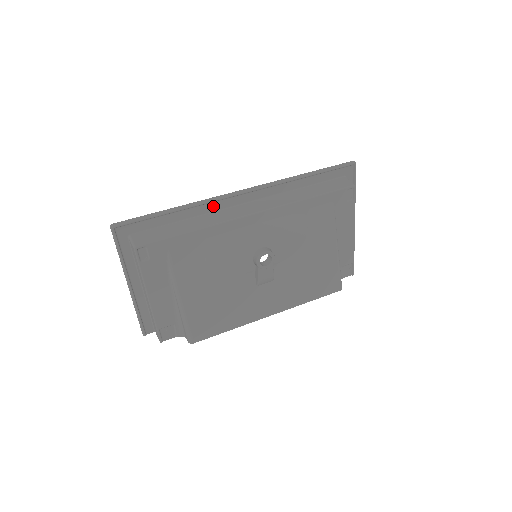
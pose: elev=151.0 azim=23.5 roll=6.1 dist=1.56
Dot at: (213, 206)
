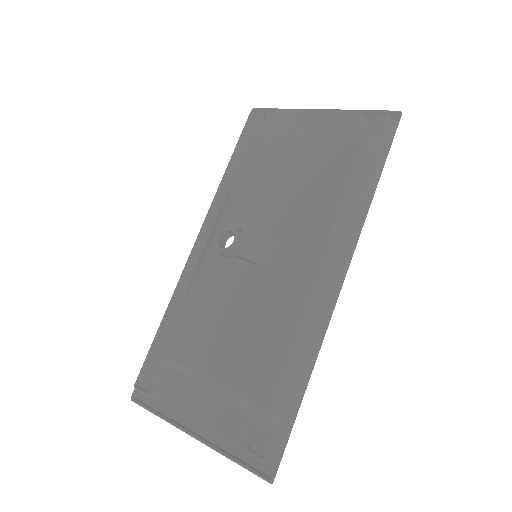
Dot at: occluded
